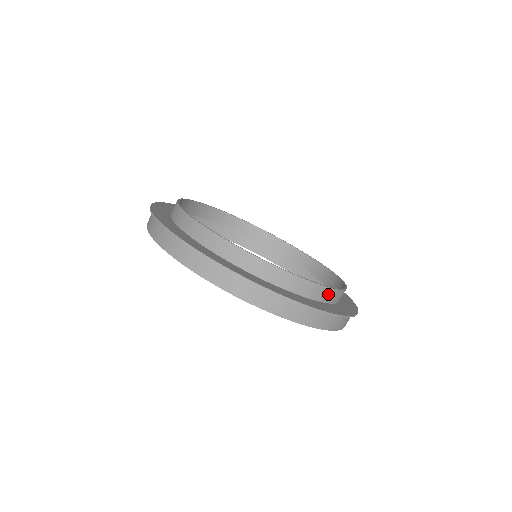
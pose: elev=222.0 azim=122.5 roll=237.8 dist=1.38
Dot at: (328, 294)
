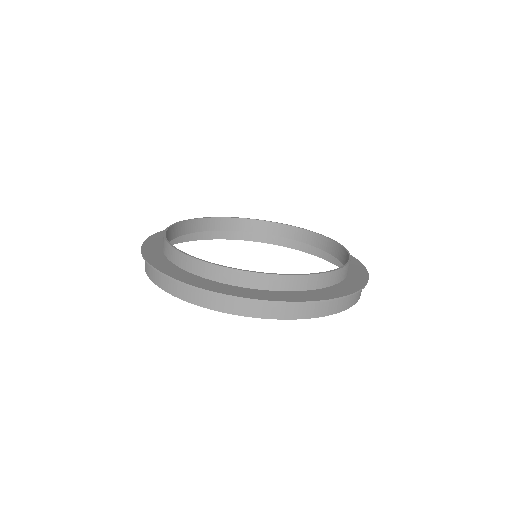
Dot at: (299, 282)
